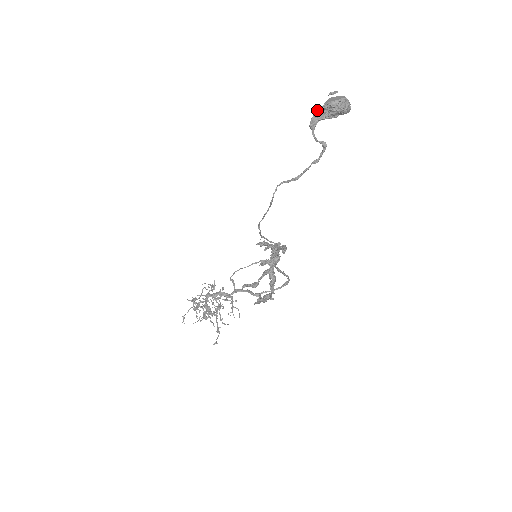
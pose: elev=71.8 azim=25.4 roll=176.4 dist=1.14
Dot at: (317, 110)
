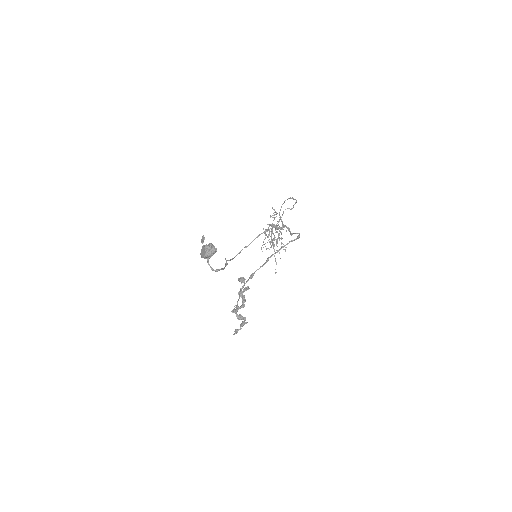
Dot at: occluded
